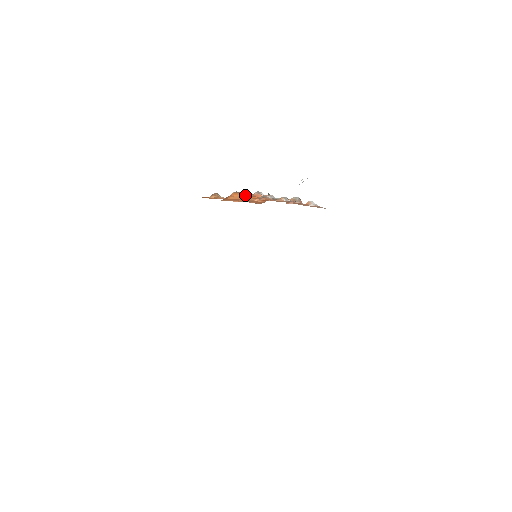
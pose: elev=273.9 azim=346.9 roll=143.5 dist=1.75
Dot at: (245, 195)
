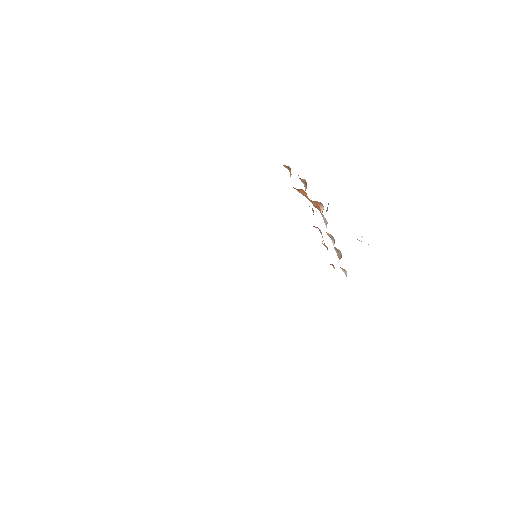
Dot at: occluded
